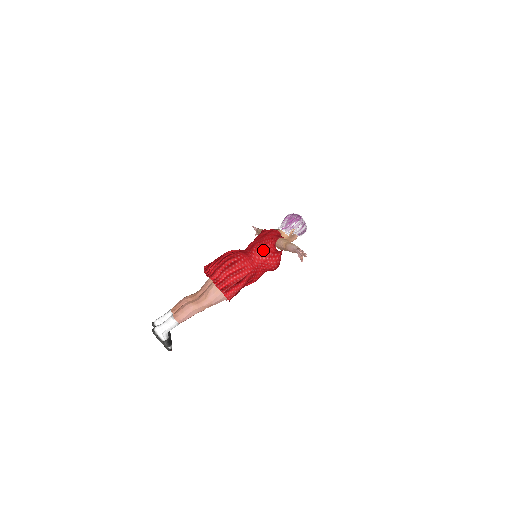
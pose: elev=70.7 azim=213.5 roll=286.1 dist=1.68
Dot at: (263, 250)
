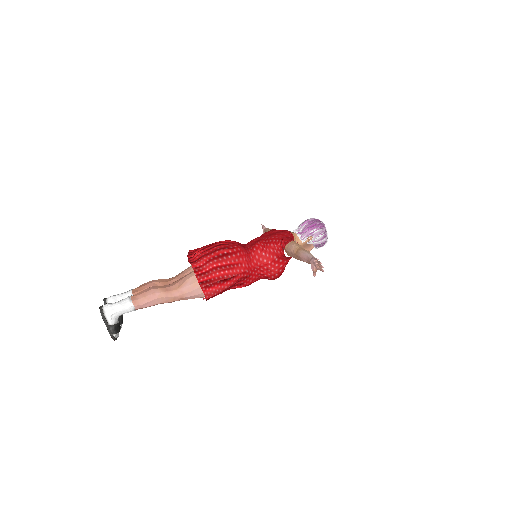
Dot at: (267, 250)
